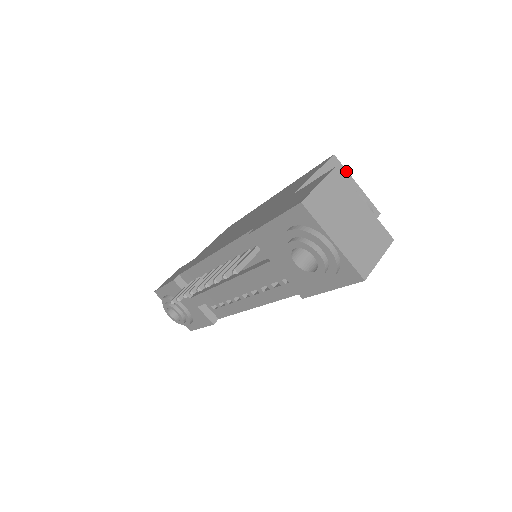
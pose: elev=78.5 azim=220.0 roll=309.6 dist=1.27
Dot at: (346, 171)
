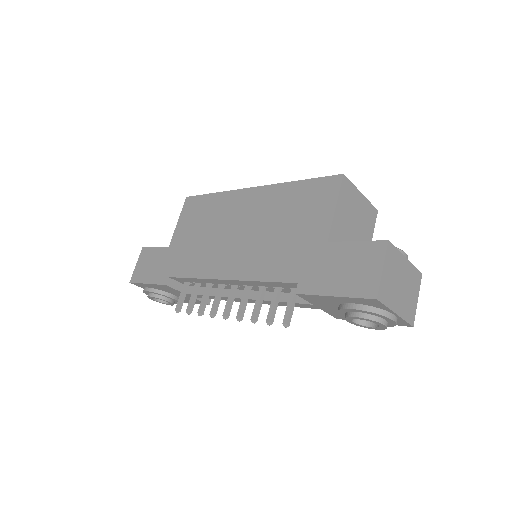
Dot at: (353, 186)
